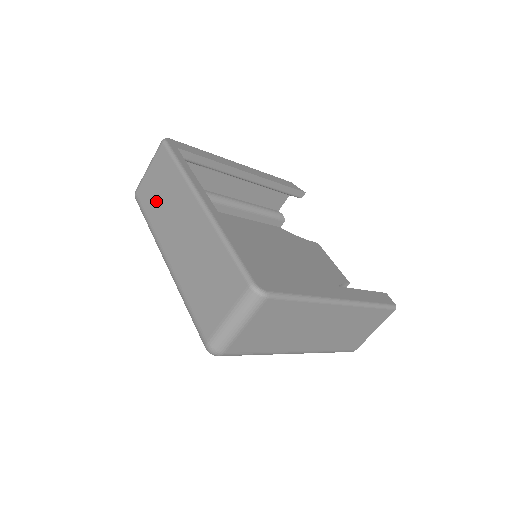
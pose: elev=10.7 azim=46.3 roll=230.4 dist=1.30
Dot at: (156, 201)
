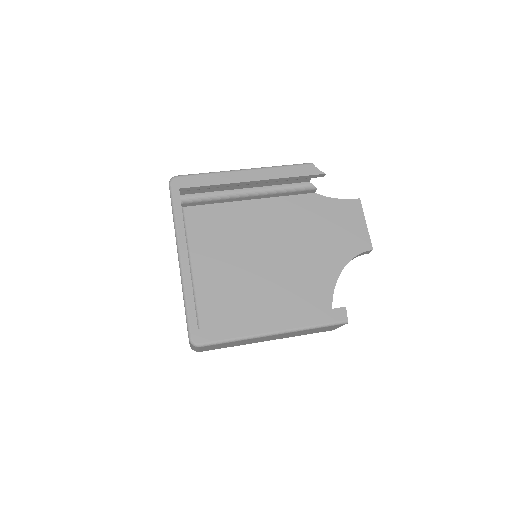
Dot at: occluded
